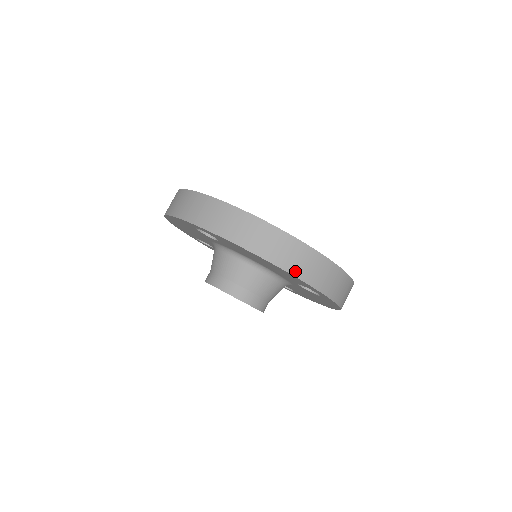
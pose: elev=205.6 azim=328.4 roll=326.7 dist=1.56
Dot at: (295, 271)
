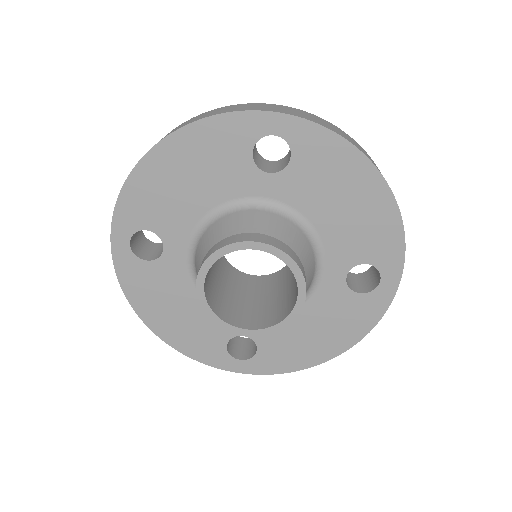
Dot at: (399, 210)
